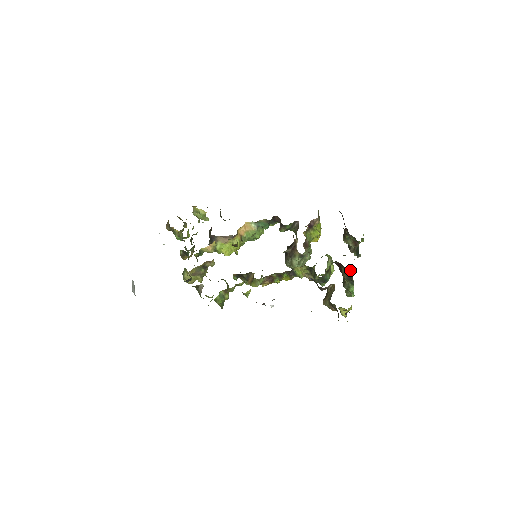
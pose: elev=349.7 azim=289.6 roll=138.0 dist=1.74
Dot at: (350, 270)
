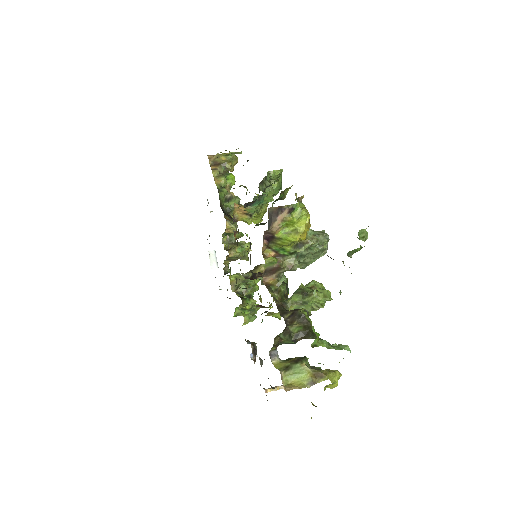
Dot at: occluded
